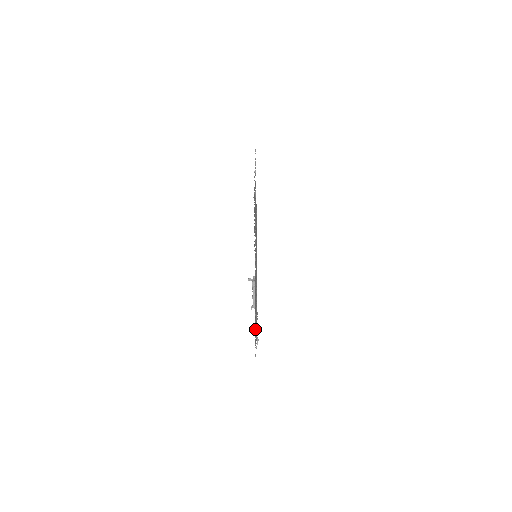
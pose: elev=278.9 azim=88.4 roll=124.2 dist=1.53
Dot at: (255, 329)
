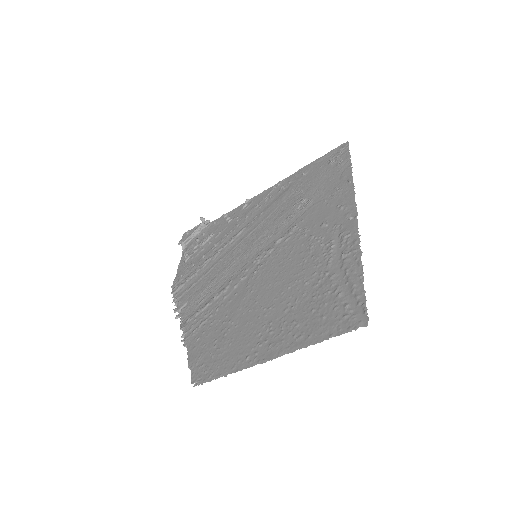
Dot at: (212, 350)
